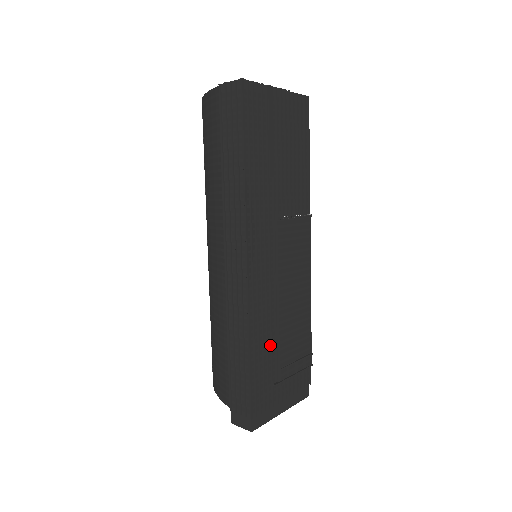
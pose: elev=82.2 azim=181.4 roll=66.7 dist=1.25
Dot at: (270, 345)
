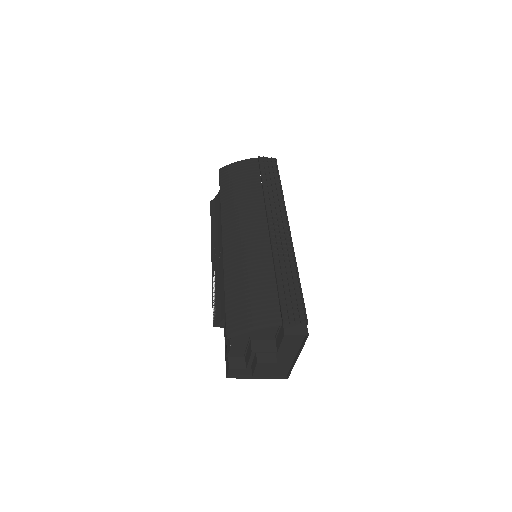
Dot at: occluded
